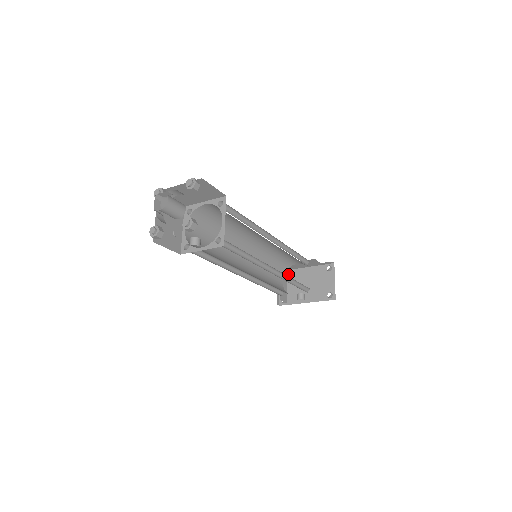
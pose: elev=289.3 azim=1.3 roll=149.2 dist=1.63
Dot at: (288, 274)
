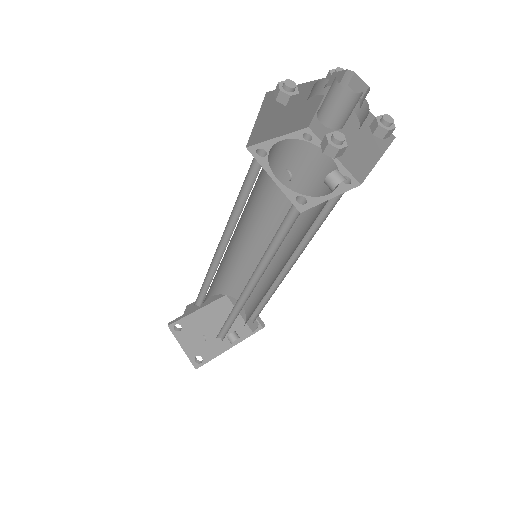
Dot at: (183, 324)
